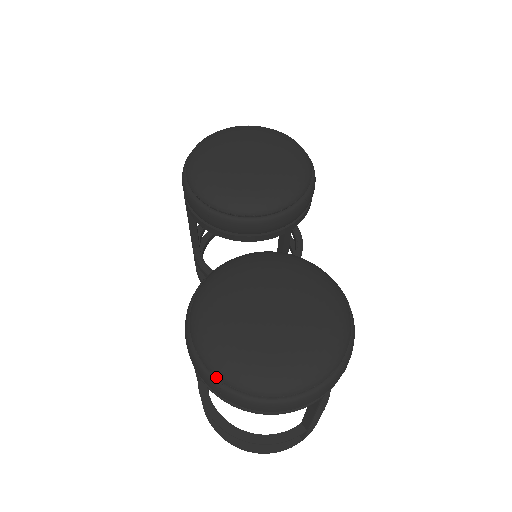
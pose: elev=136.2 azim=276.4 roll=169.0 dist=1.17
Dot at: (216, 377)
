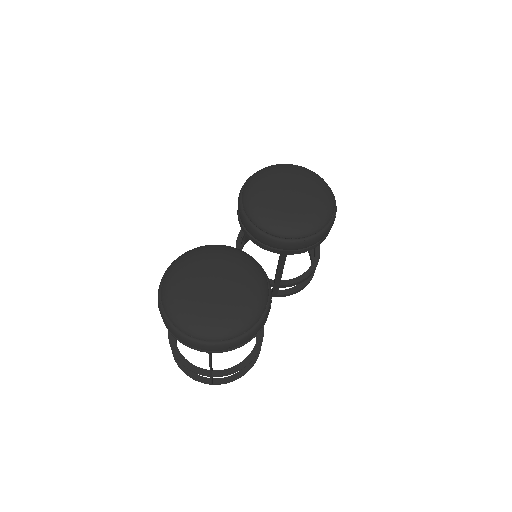
Dot at: (161, 298)
